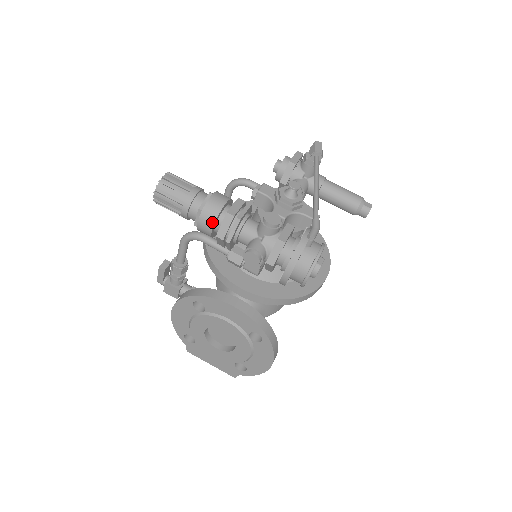
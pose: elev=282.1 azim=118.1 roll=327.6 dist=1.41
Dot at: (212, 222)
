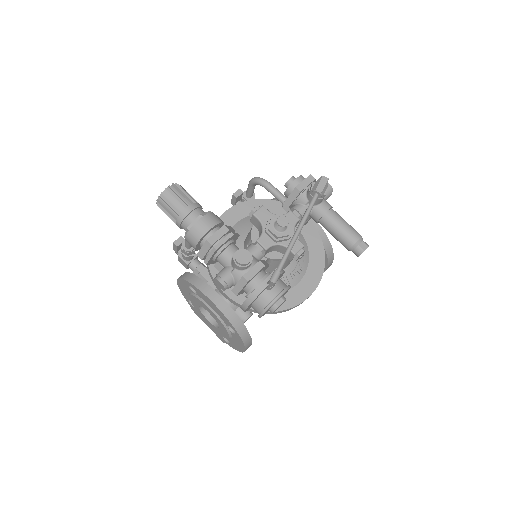
Dot at: (195, 243)
